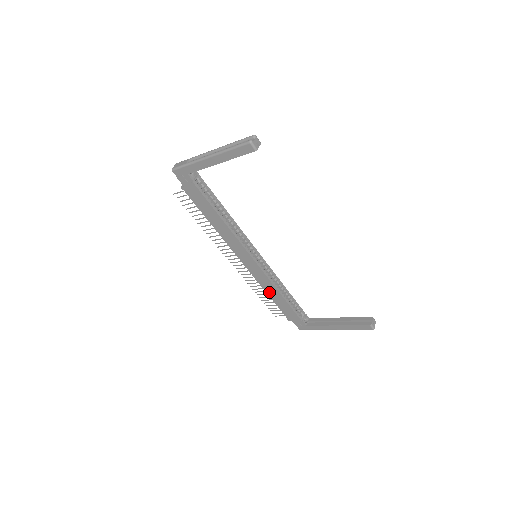
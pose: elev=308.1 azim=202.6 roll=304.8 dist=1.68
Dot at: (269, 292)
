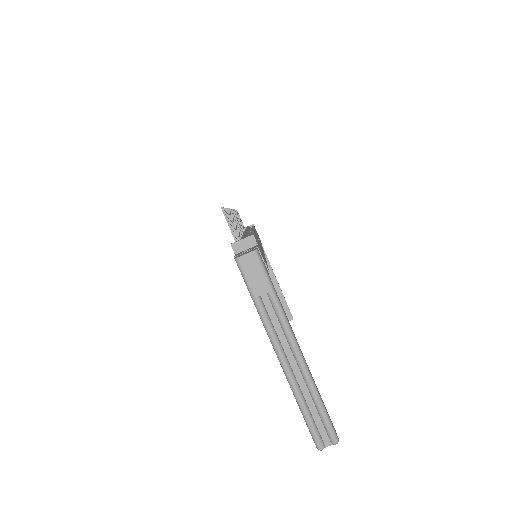
Dot at: occluded
